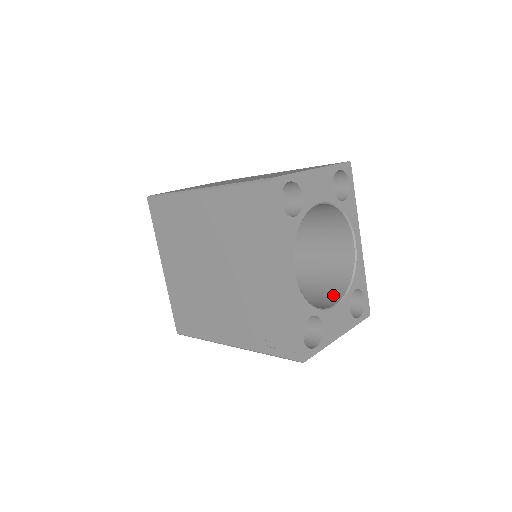
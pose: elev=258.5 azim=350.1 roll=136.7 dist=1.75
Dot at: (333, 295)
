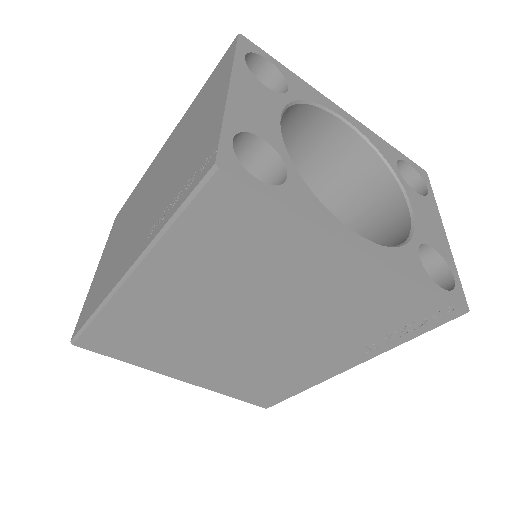
Dot at: (386, 200)
